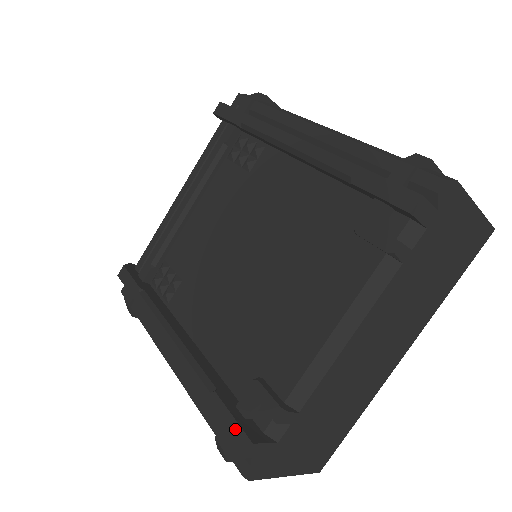
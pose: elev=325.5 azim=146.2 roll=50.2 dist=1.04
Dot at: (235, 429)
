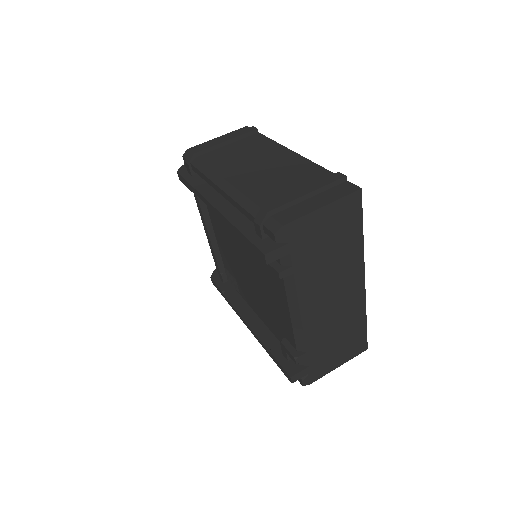
Dot at: (283, 370)
